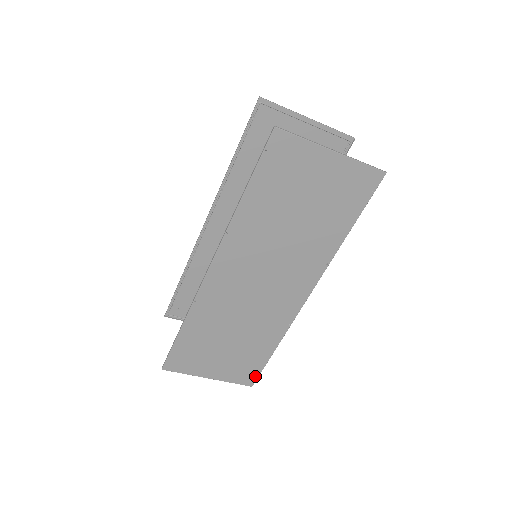
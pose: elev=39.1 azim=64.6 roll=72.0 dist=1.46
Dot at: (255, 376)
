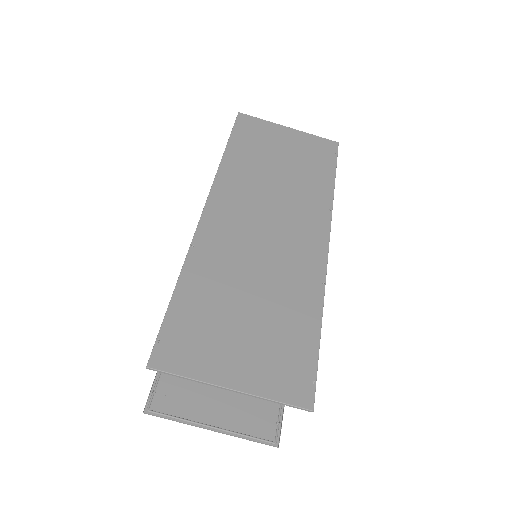
Dot at: (310, 383)
